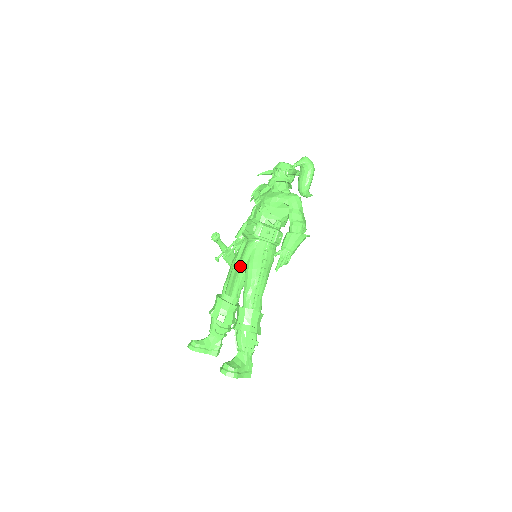
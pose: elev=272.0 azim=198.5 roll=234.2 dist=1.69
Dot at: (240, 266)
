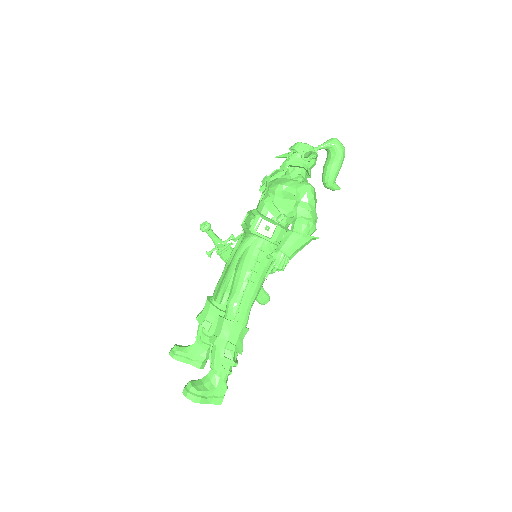
Dot at: (230, 266)
